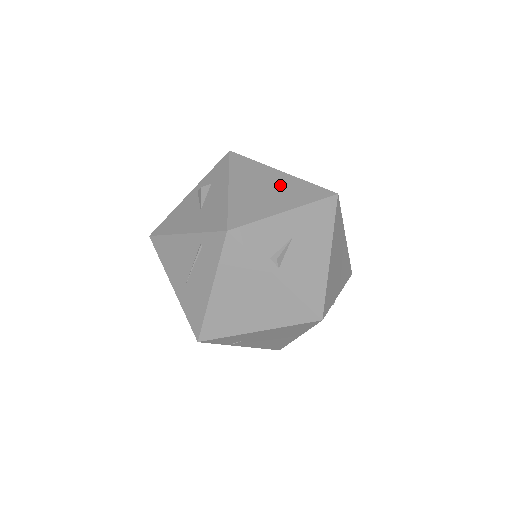
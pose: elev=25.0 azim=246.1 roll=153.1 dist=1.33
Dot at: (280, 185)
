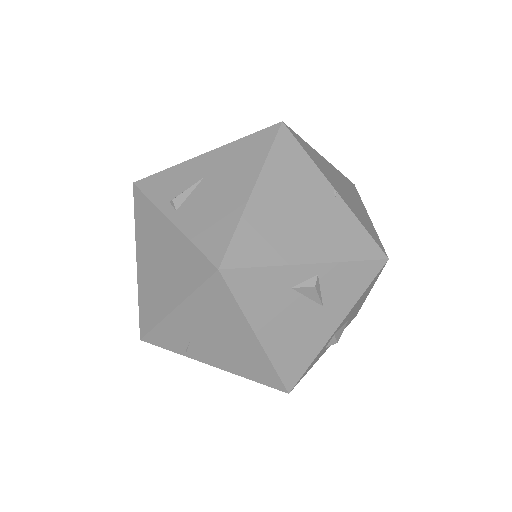
Dot at: occluded
